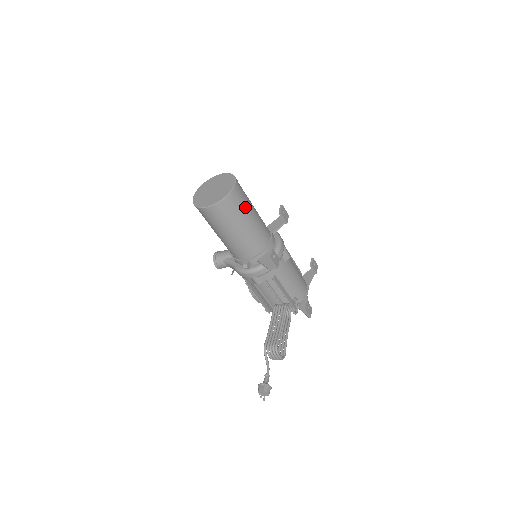
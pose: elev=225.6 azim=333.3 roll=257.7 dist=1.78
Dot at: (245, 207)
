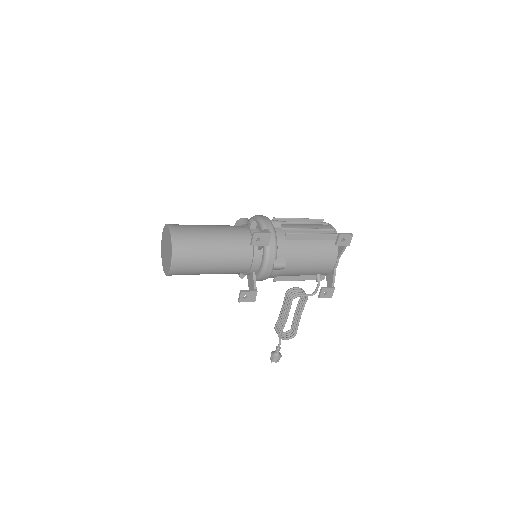
Dot at: (197, 267)
